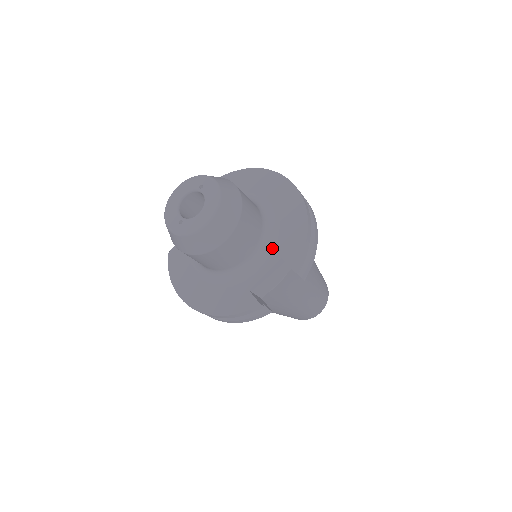
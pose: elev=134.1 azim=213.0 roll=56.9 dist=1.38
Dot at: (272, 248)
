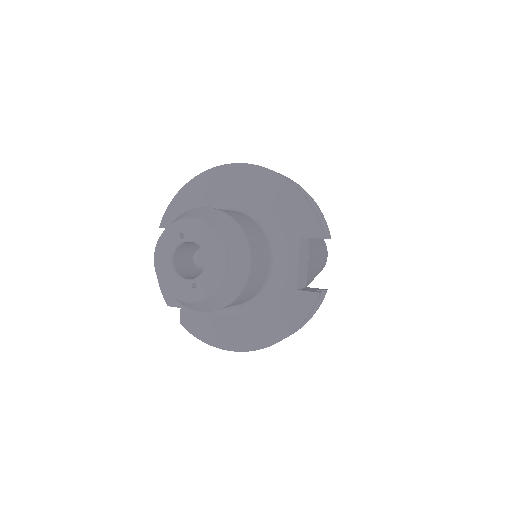
Dot at: (282, 236)
